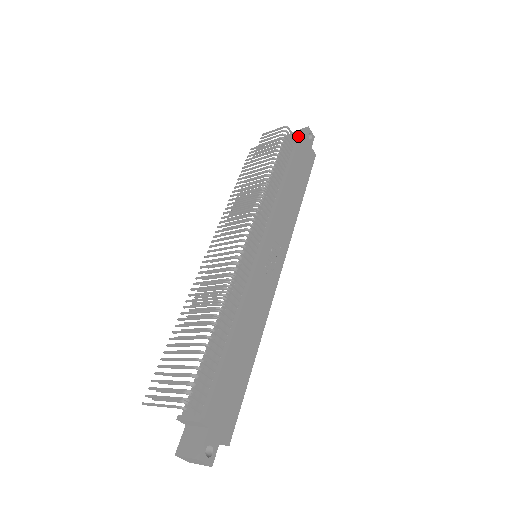
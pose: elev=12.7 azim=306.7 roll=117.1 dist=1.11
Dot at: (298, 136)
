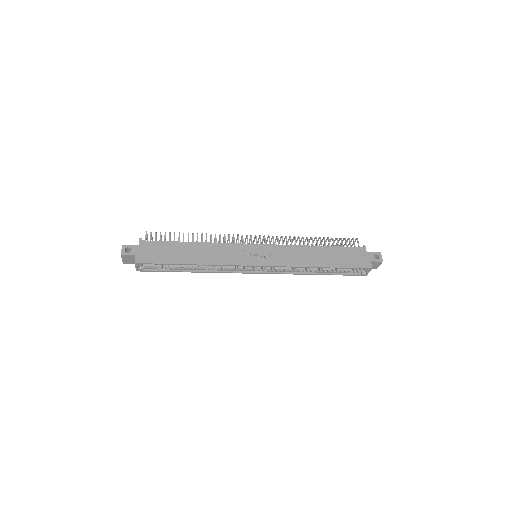
Dot at: (362, 248)
